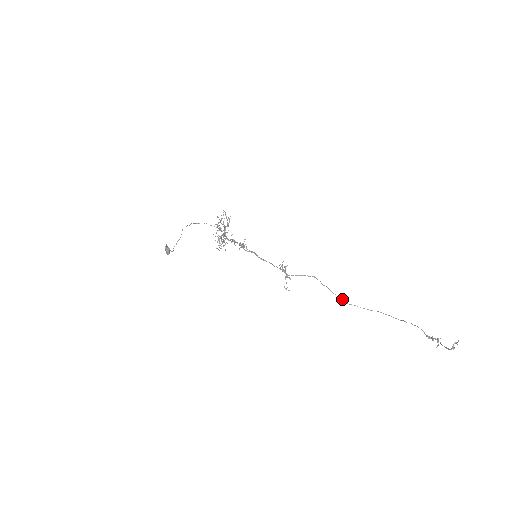
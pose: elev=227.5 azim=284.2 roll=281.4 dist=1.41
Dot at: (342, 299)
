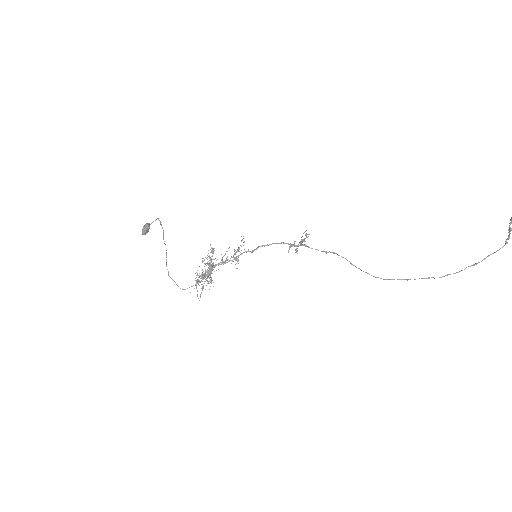
Dot at: (384, 279)
